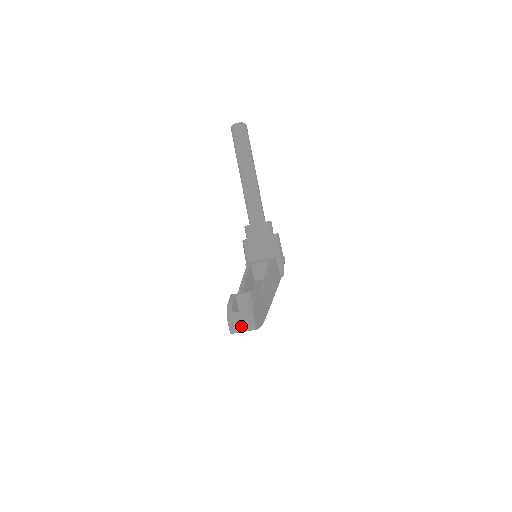
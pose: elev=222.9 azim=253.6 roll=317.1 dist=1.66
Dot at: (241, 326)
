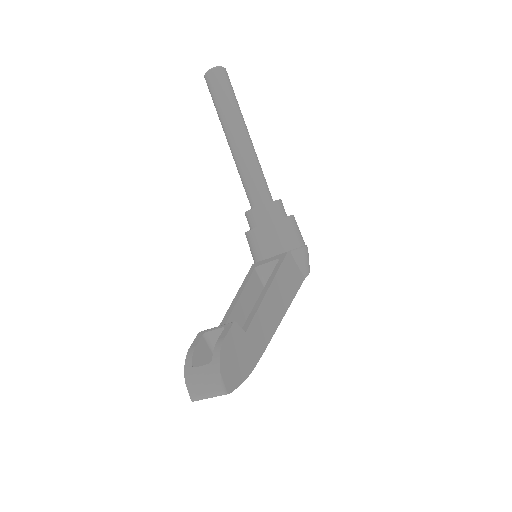
Dot at: (204, 390)
